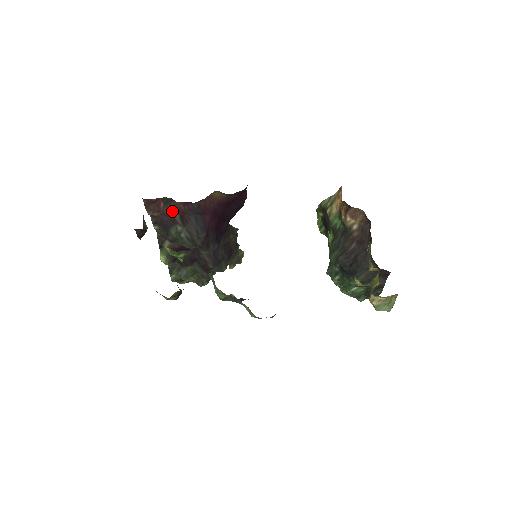
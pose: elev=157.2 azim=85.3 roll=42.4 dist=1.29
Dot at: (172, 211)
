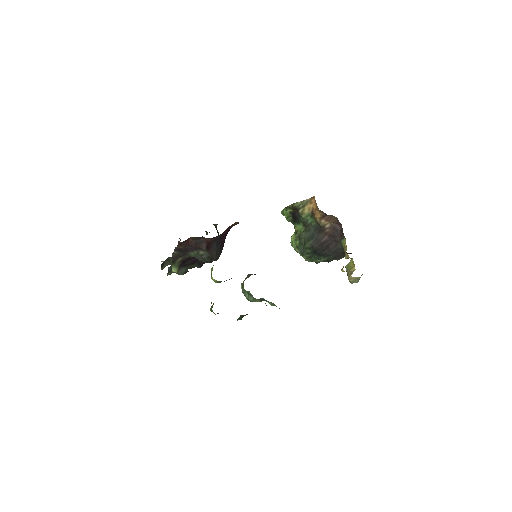
Dot at: (200, 244)
